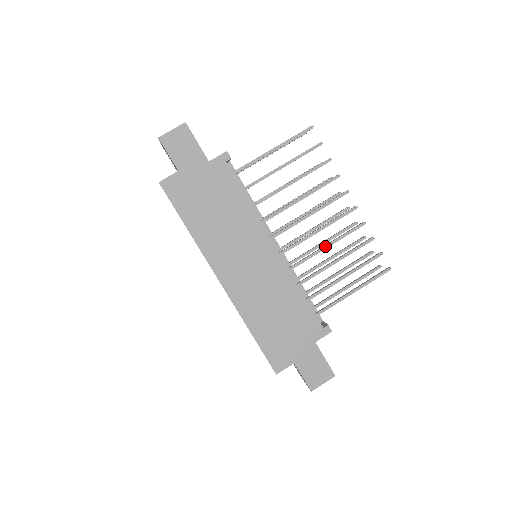
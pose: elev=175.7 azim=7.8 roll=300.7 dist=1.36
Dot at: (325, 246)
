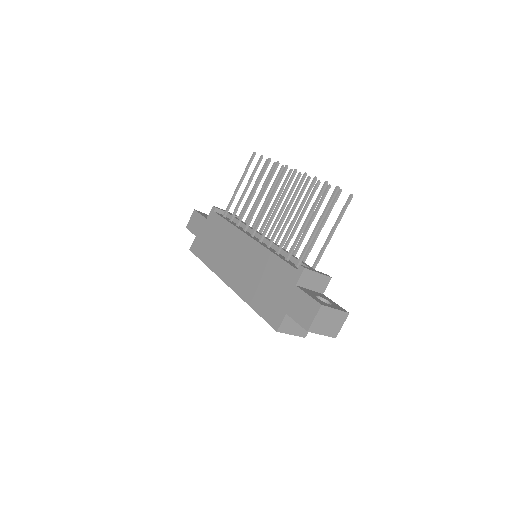
Dot at: (285, 212)
